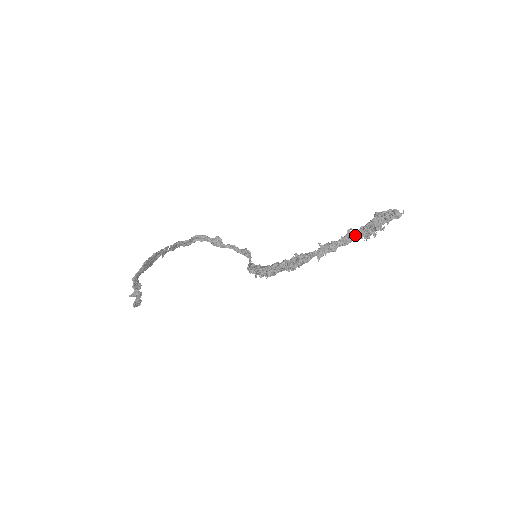
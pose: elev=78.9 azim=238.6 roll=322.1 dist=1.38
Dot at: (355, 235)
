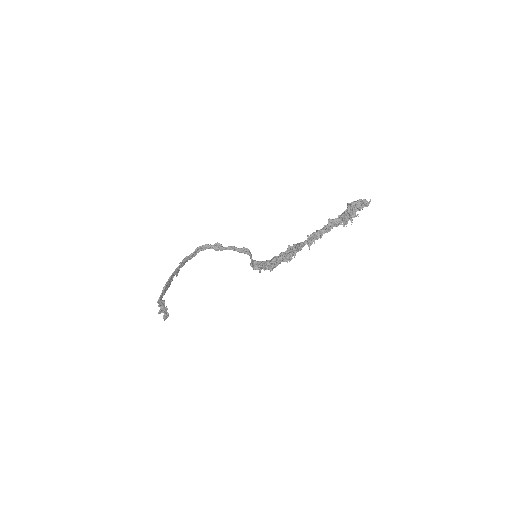
Dot at: (335, 223)
